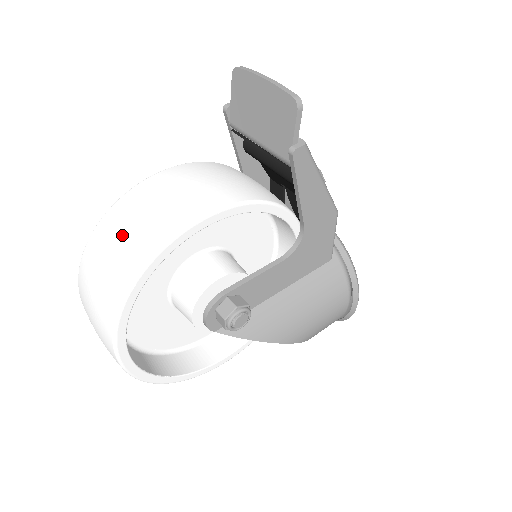
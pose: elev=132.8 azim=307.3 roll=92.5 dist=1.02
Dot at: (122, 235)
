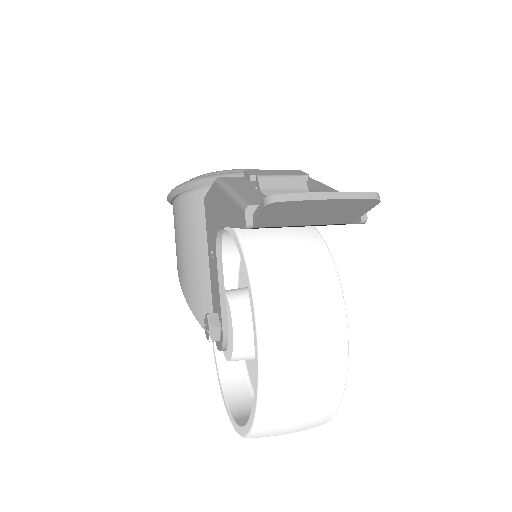
Dot at: (304, 398)
